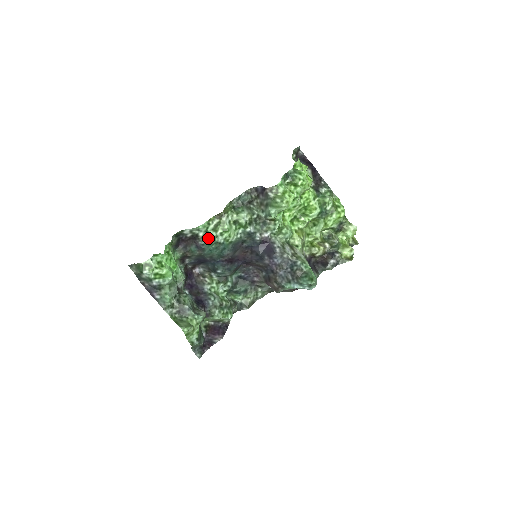
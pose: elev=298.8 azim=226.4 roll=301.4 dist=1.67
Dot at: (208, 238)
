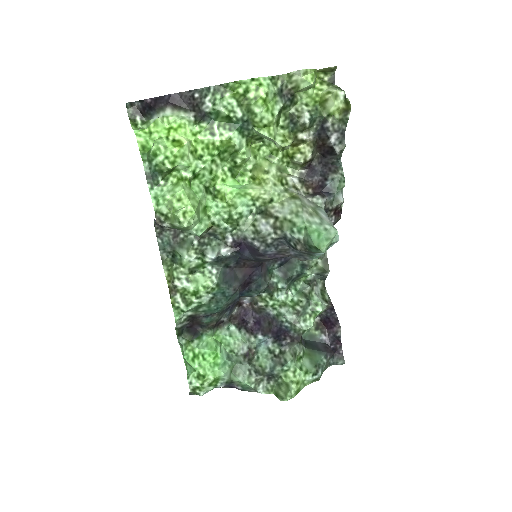
Dot at: (198, 309)
